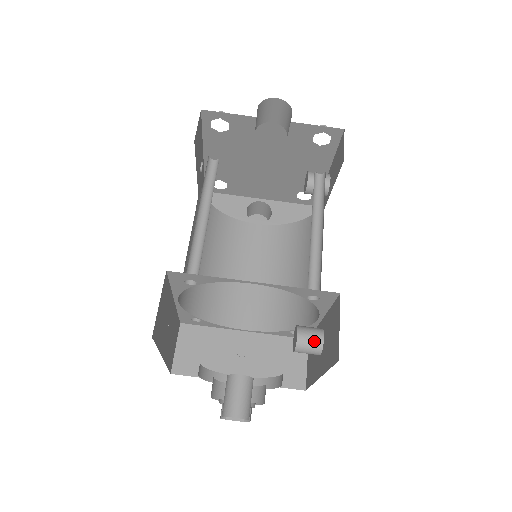
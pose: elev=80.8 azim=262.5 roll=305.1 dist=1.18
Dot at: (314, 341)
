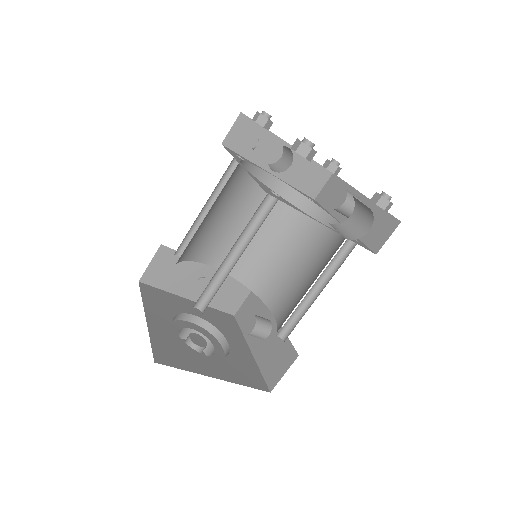
Dot at: (261, 336)
